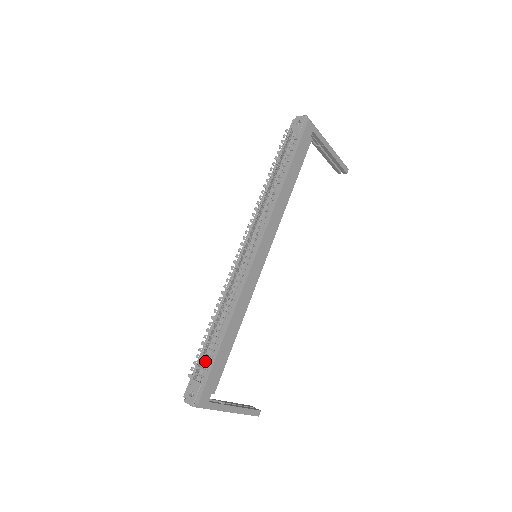
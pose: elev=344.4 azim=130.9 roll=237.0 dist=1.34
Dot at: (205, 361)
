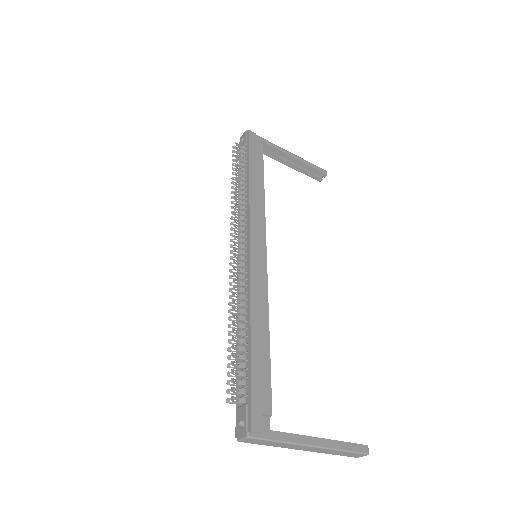
Dot at: (242, 379)
